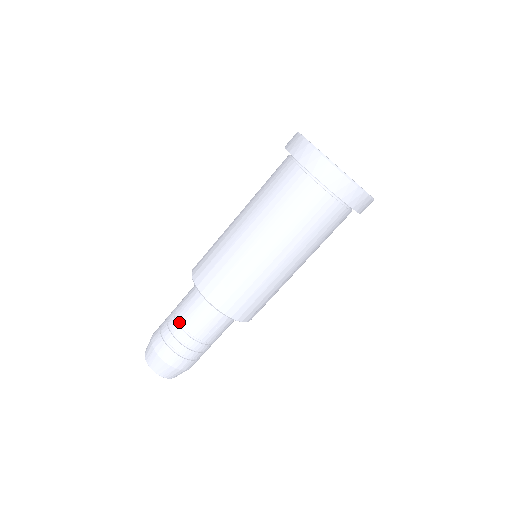
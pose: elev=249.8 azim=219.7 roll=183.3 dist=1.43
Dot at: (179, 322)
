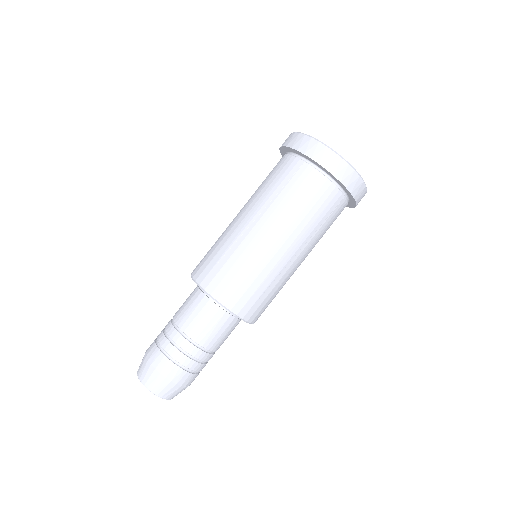
Dot at: (174, 323)
